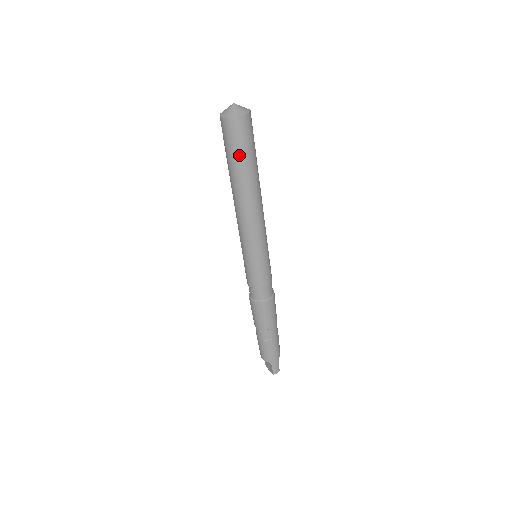
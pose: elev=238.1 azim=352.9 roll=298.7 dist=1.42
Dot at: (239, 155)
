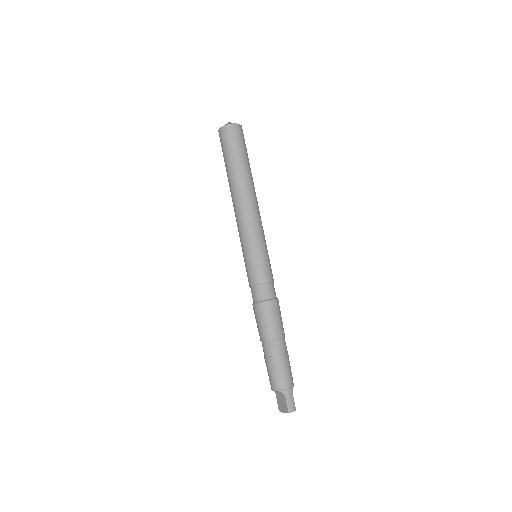
Dot at: (234, 153)
